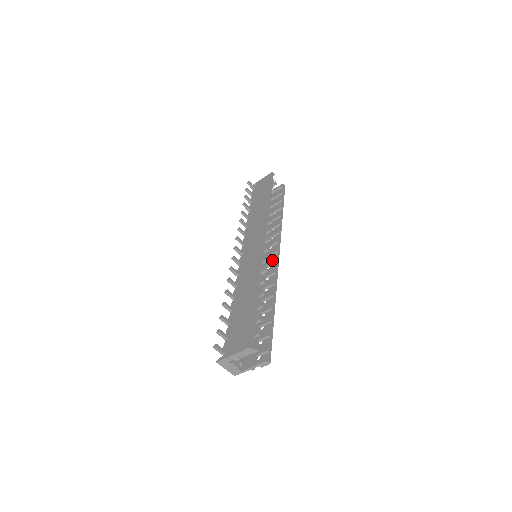
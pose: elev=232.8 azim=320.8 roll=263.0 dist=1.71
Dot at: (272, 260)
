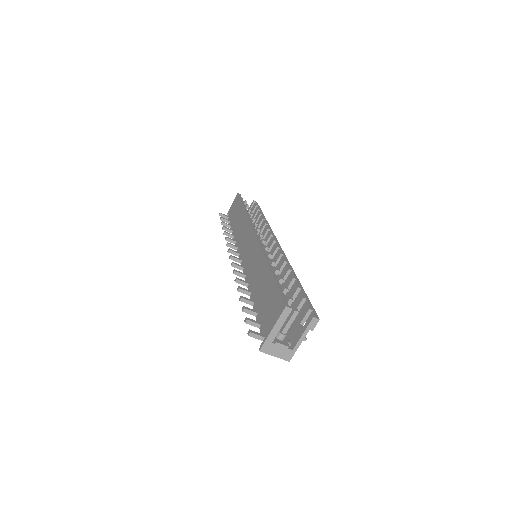
Dot at: (273, 249)
